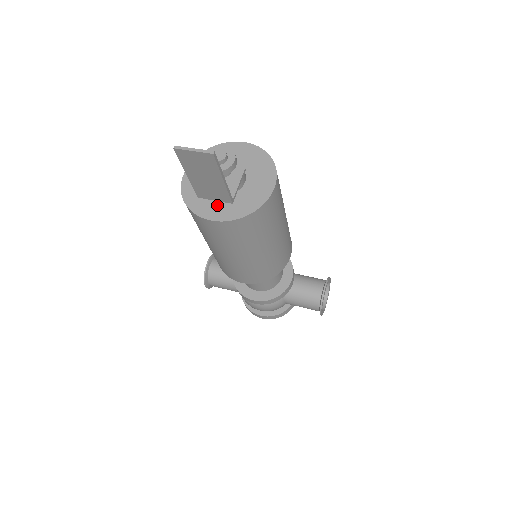
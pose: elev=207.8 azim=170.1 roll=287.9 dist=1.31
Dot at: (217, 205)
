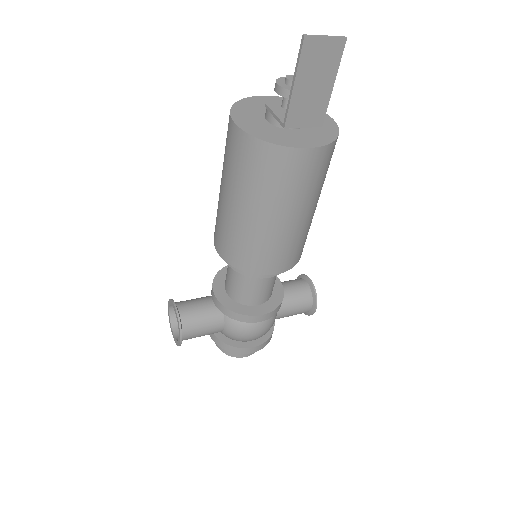
Dot at: (300, 137)
